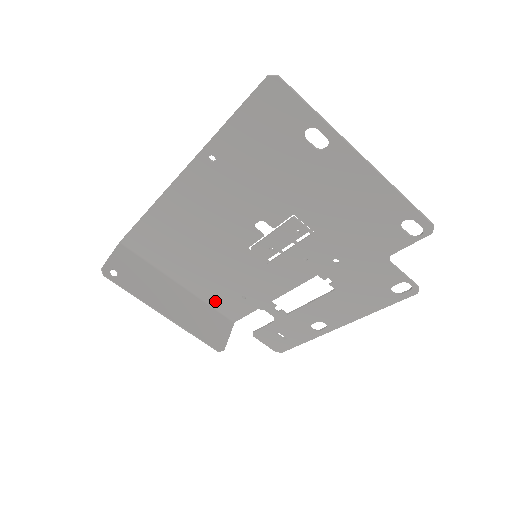
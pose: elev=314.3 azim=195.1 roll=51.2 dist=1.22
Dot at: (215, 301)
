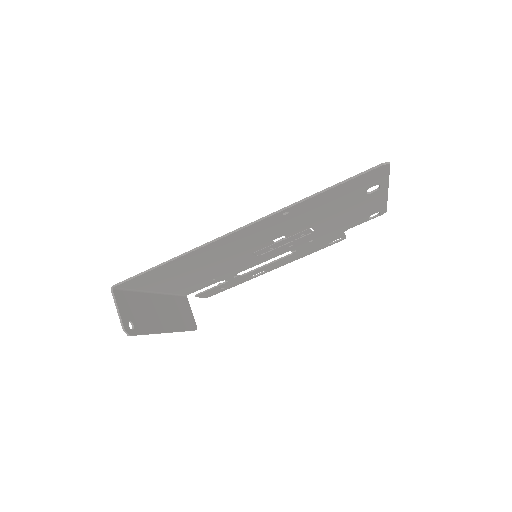
Dot at: (182, 290)
